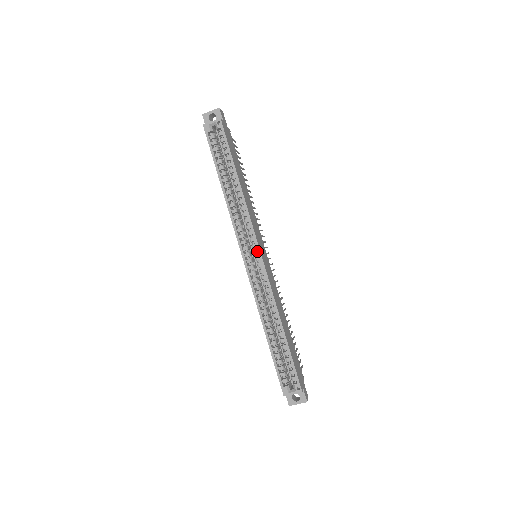
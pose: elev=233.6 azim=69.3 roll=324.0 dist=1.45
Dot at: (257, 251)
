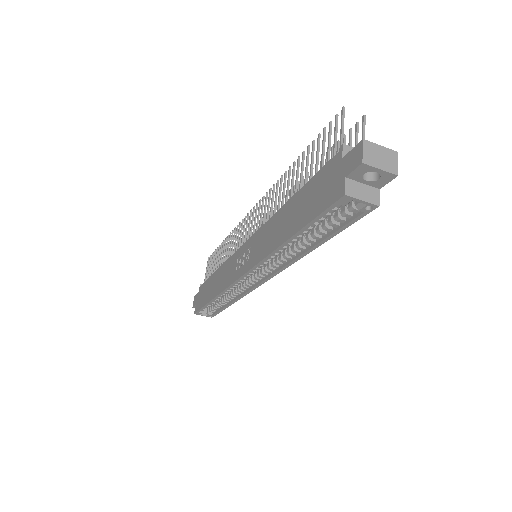
Dot at: (263, 278)
